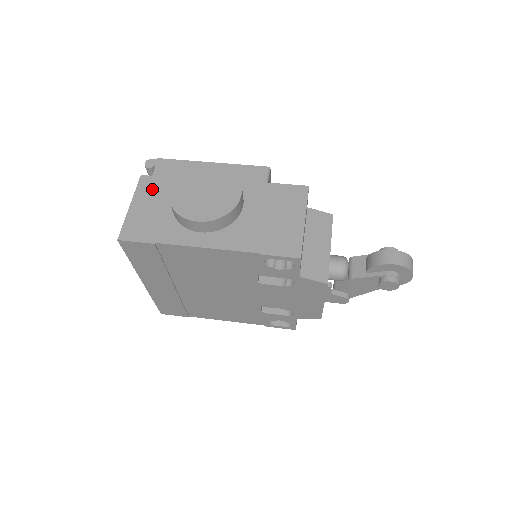
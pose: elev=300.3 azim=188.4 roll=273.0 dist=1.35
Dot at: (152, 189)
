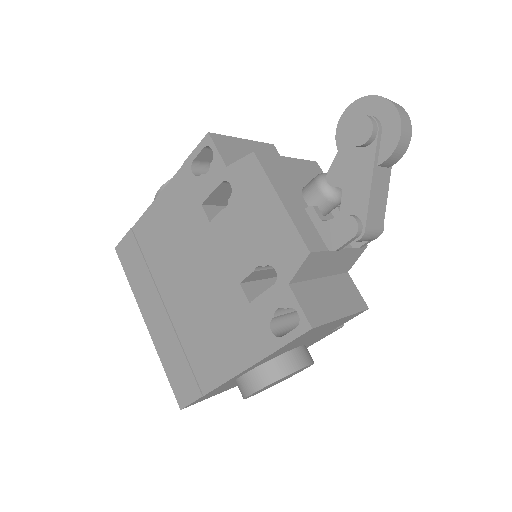
Dot at: occluded
